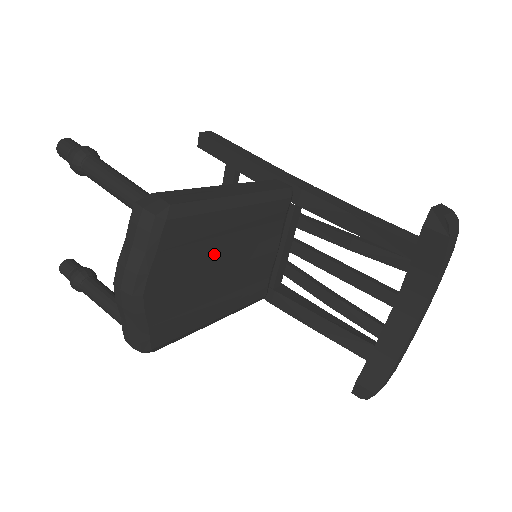
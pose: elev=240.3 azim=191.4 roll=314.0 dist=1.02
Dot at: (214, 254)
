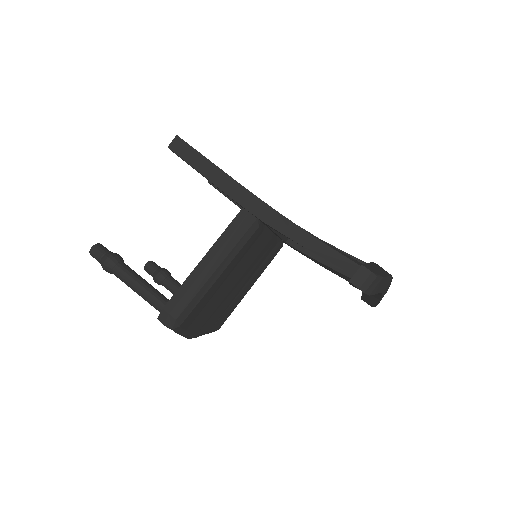
Dot at: (223, 291)
